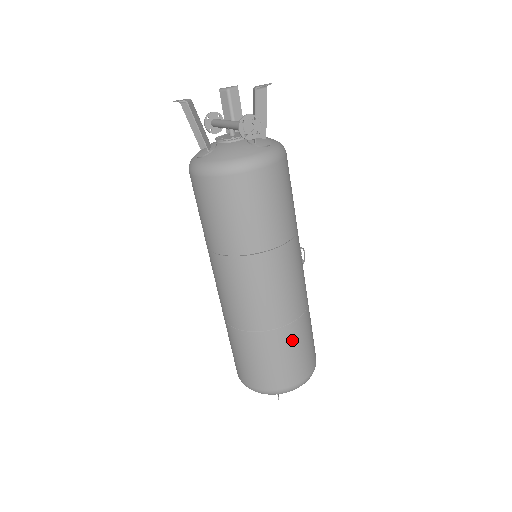
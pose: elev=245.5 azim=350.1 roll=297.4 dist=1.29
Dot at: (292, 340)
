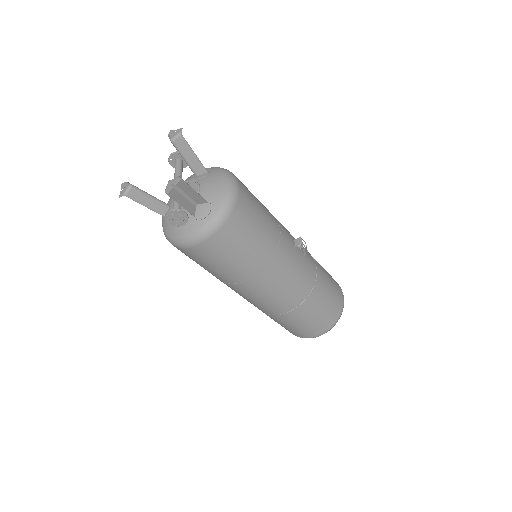
Dot at: (298, 318)
